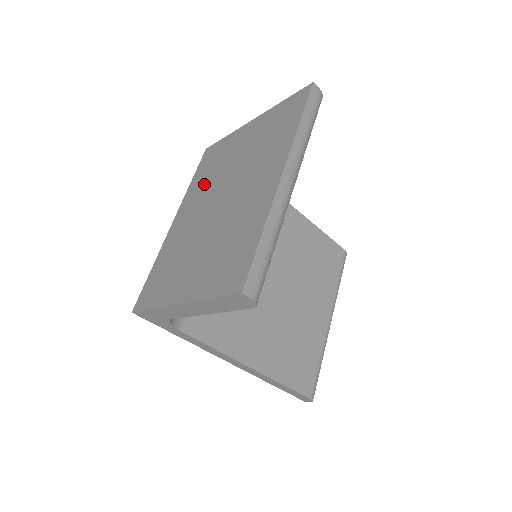
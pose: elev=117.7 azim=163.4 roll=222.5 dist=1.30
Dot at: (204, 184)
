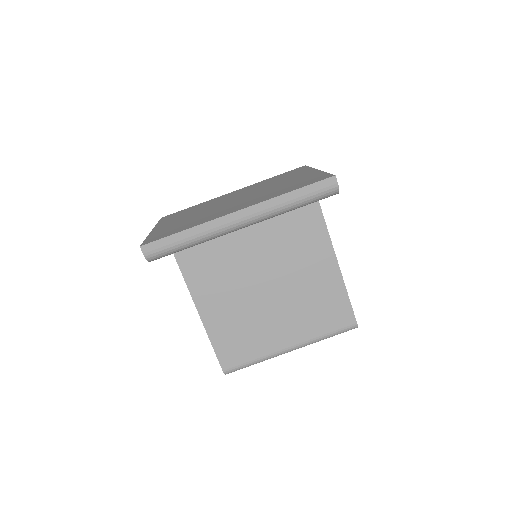
Dot at: (261, 184)
